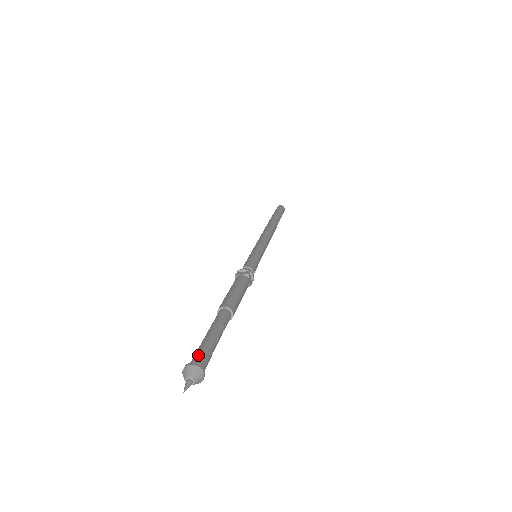
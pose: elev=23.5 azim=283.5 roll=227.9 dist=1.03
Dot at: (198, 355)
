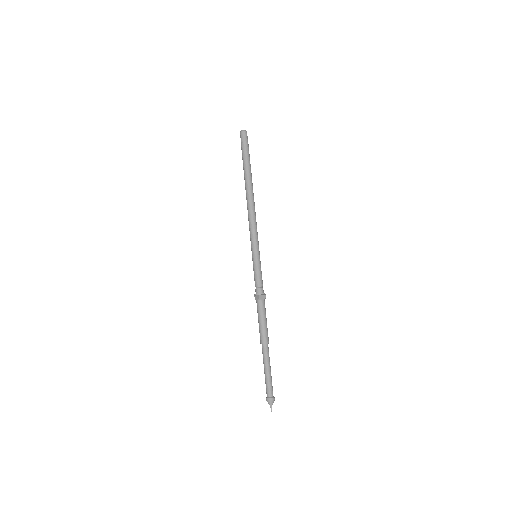
Dot at: (272, 390)
